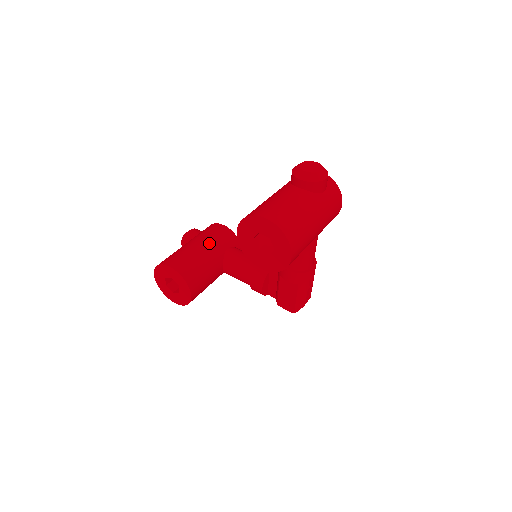
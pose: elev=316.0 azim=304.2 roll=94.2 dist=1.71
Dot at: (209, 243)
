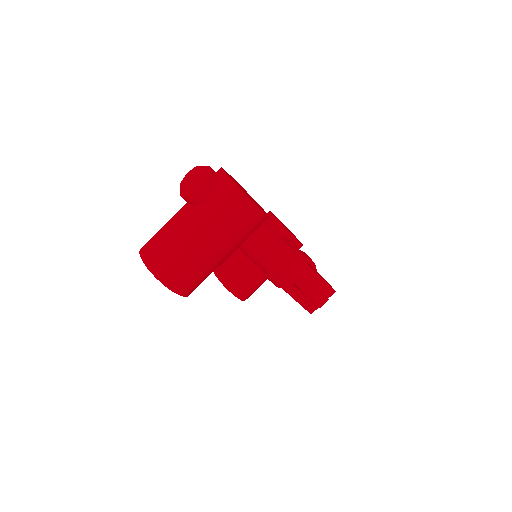
Dot at: occluded
